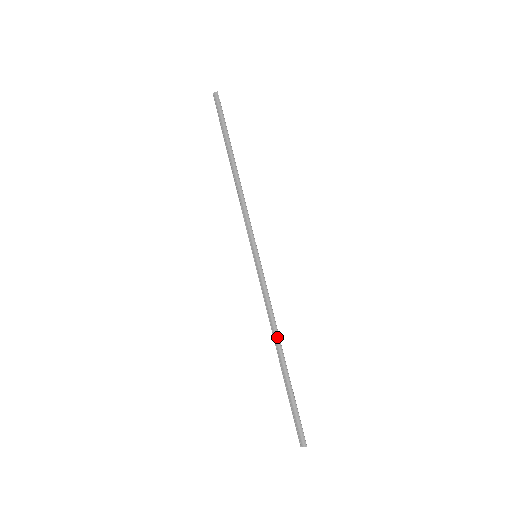
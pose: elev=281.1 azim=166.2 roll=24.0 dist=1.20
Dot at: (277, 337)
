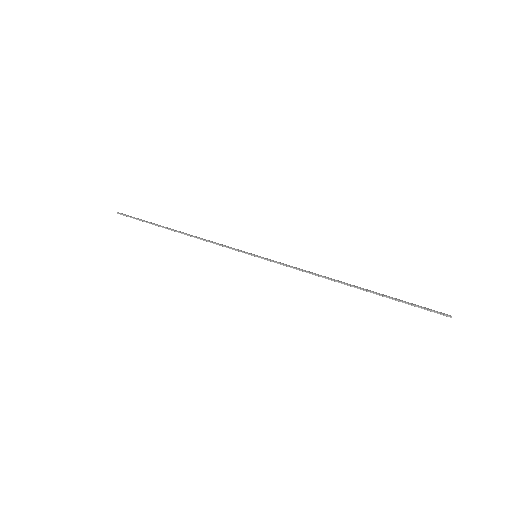
Dot at: occluded
